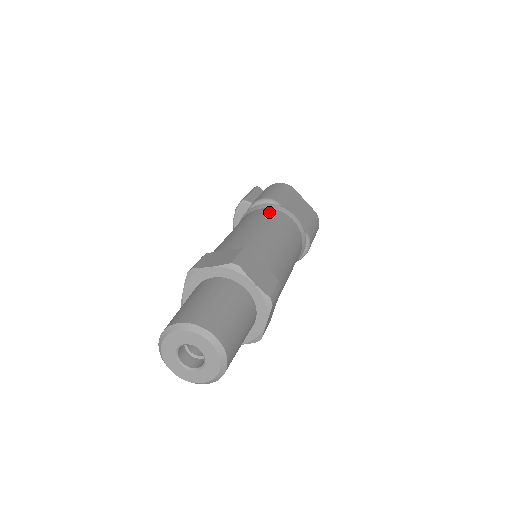
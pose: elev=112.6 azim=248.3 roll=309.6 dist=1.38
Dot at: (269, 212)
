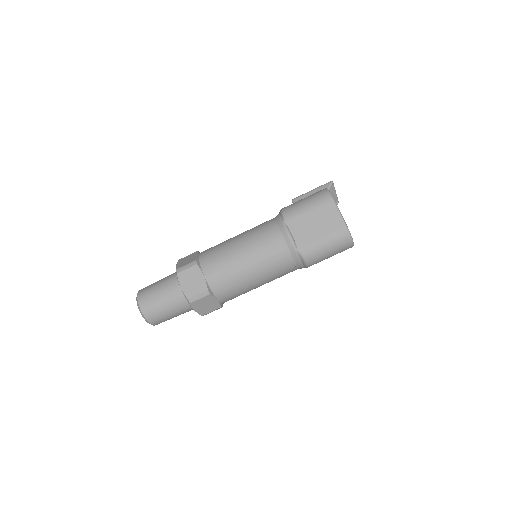
Dot at: (268, 227)
